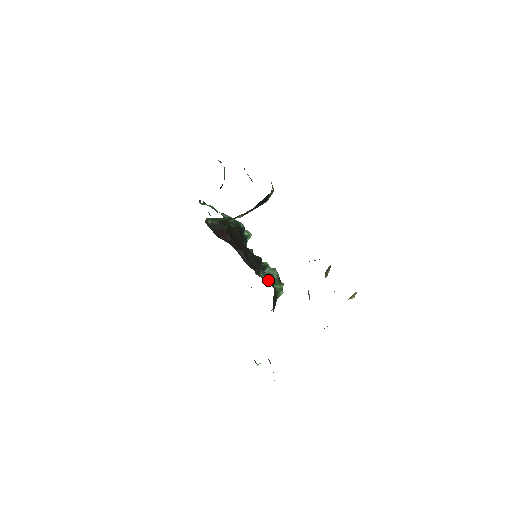
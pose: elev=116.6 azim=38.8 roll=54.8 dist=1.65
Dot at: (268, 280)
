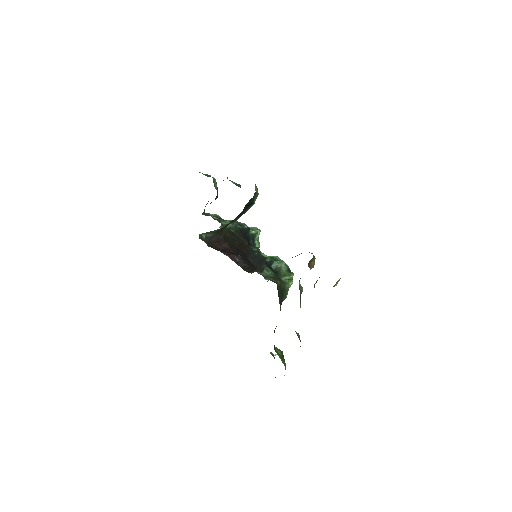
Dot at: (272, 276)
